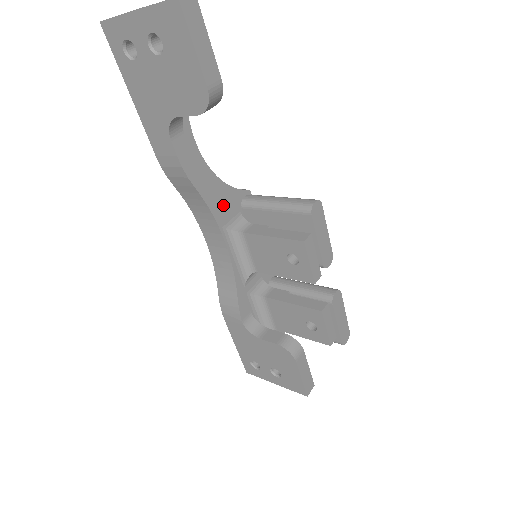
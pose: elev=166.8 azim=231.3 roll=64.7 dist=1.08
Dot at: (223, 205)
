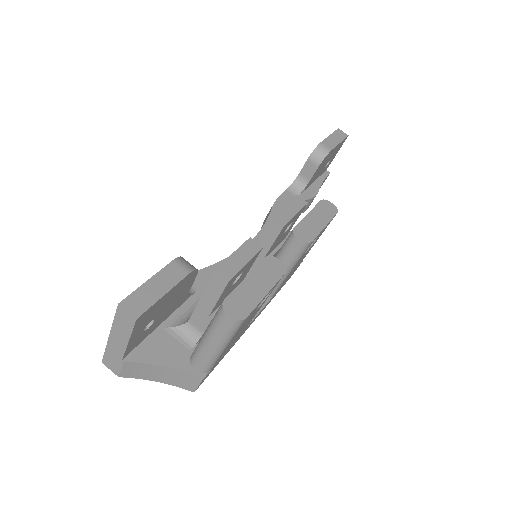
Dot at: occluded
